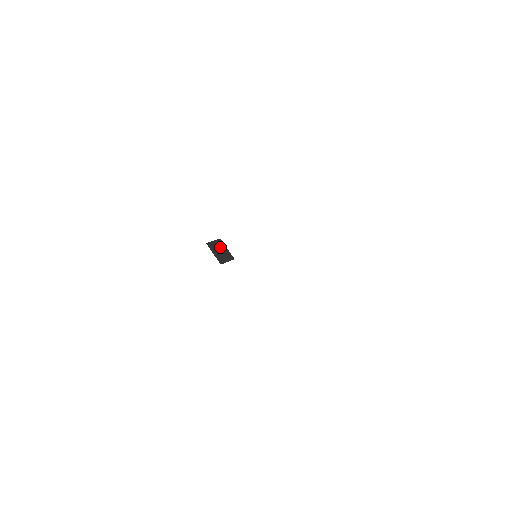
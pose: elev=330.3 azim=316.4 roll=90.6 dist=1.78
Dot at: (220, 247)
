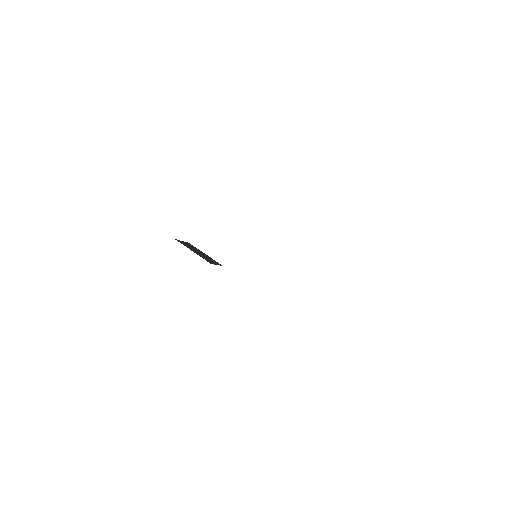
Dot at: (196, 249)
